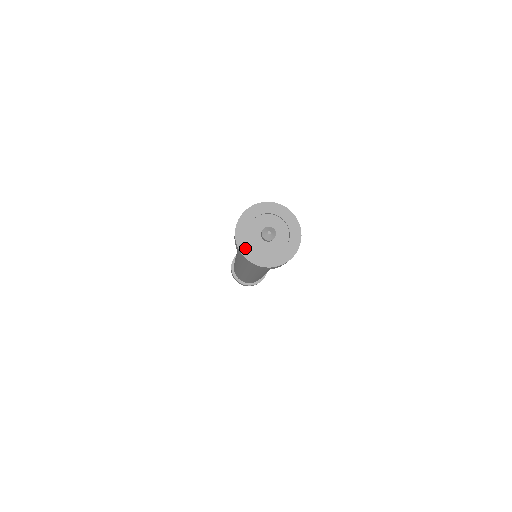
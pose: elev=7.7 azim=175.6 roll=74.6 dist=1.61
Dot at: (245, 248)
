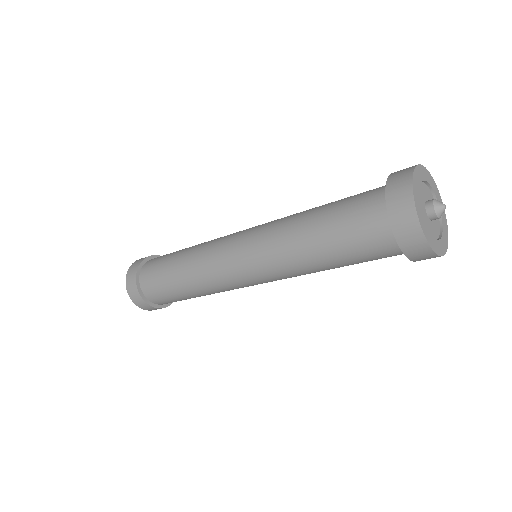
Dot at: (424, 224)
